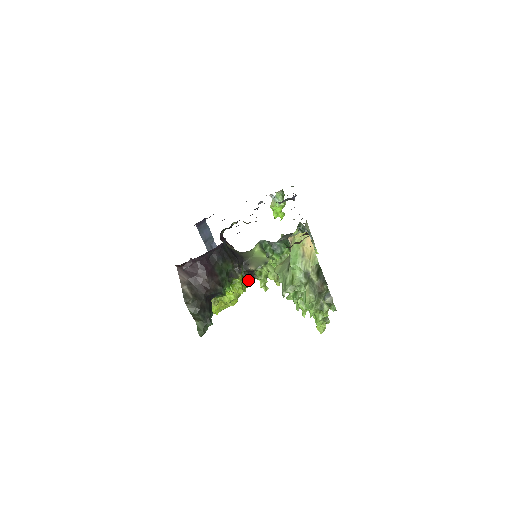
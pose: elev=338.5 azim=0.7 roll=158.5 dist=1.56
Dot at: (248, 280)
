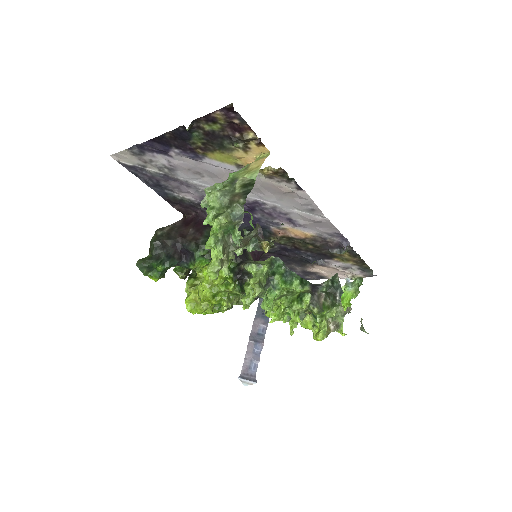
Dot at: (232, 277)
